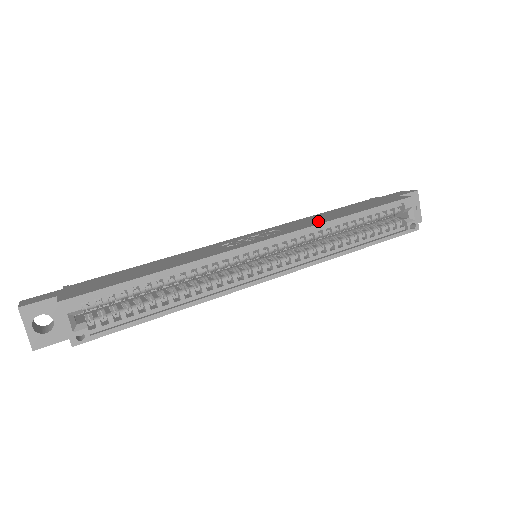
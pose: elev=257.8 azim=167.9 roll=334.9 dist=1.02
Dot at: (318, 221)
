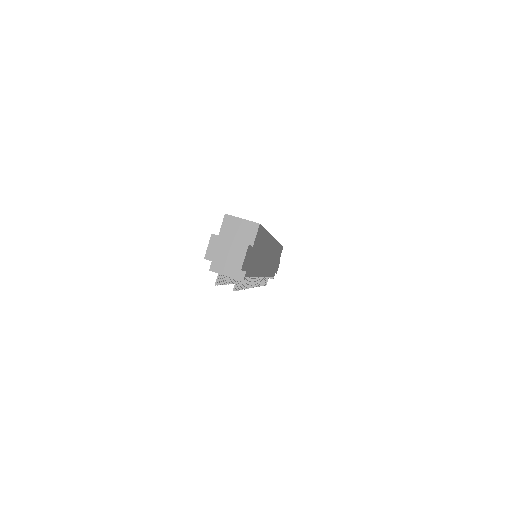
Dot at: occluded
